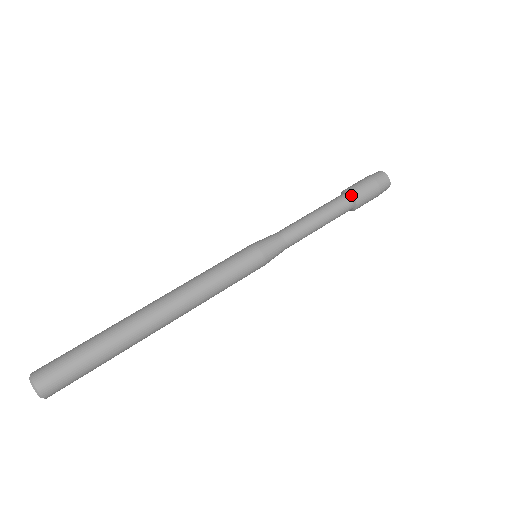
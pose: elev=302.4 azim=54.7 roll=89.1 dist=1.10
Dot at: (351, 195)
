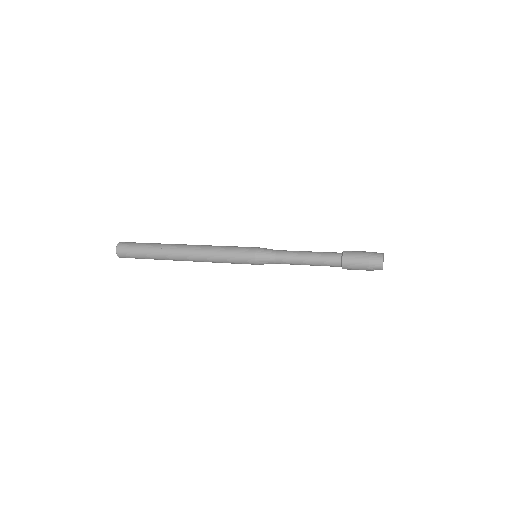
Dot at: (343, 251)
